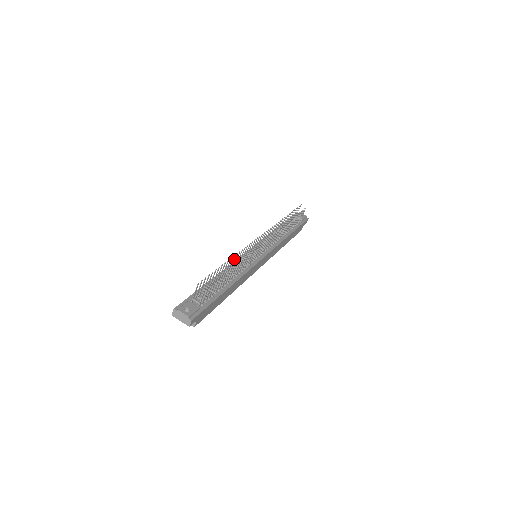
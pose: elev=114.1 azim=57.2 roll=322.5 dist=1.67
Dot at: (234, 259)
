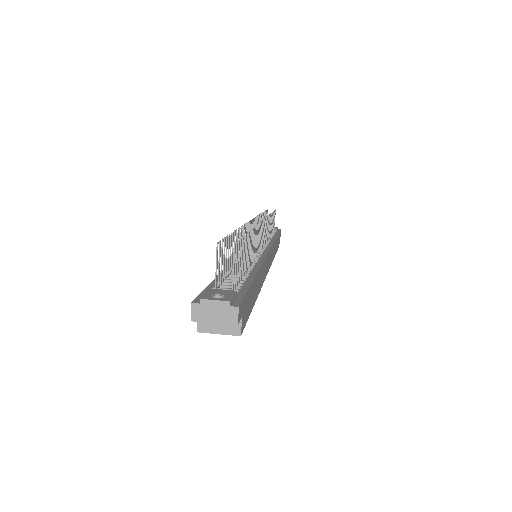
Dot at: occluded
